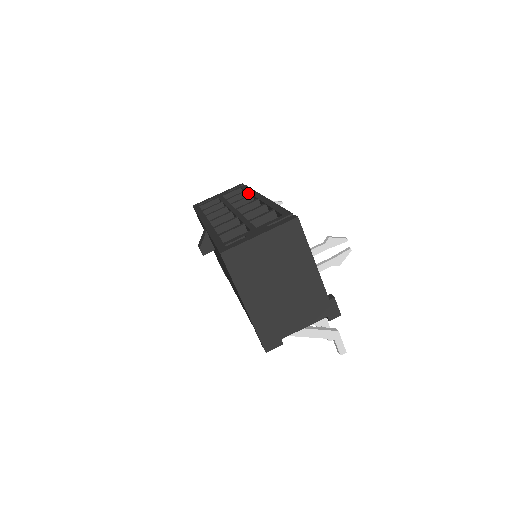
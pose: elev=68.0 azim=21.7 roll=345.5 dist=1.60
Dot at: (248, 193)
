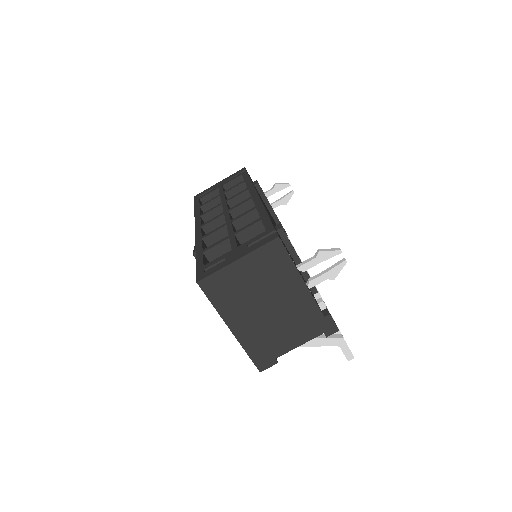
Dot at: occluded
